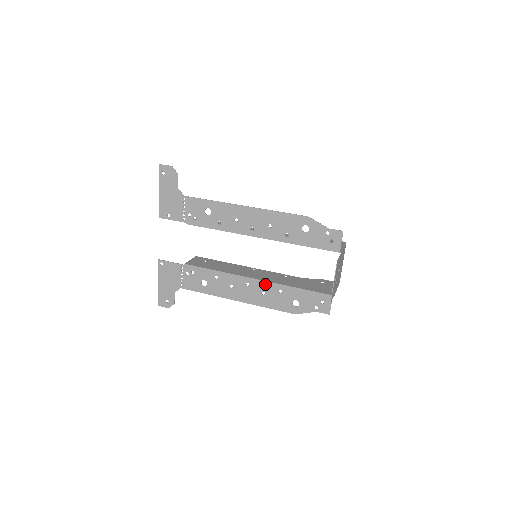
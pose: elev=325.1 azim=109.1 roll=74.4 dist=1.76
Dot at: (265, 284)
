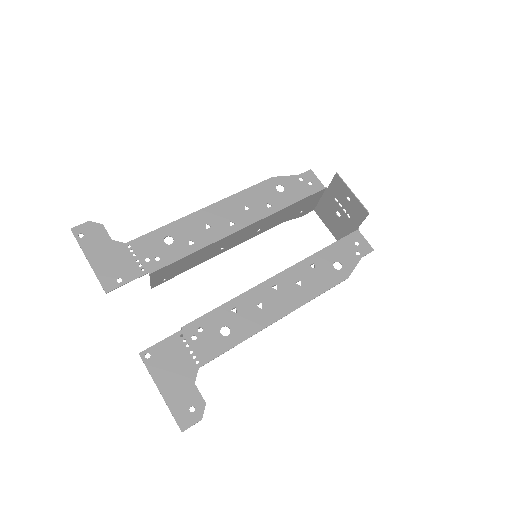
Dot at: (292, 271)
